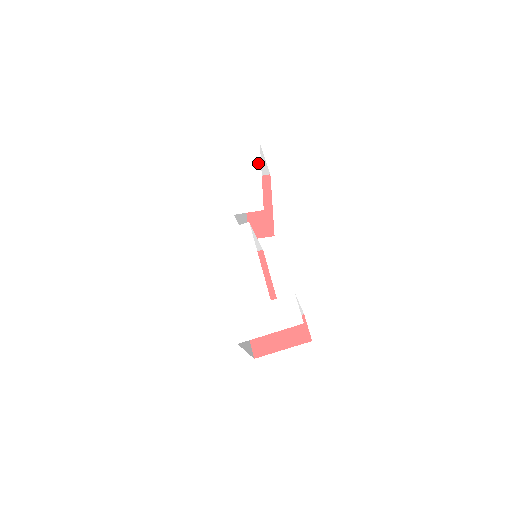
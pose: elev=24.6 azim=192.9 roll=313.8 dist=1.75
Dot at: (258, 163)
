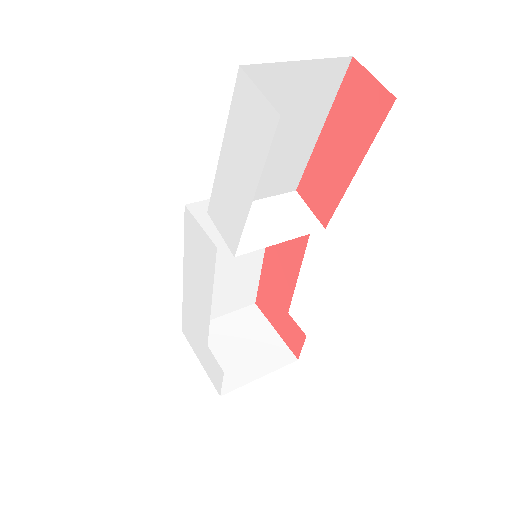
Dot at: (258, 164)
